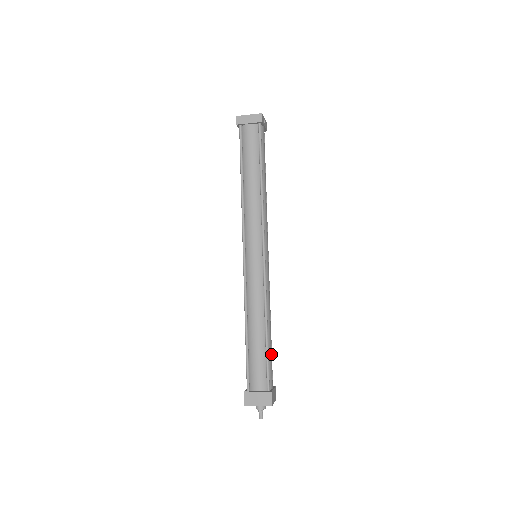
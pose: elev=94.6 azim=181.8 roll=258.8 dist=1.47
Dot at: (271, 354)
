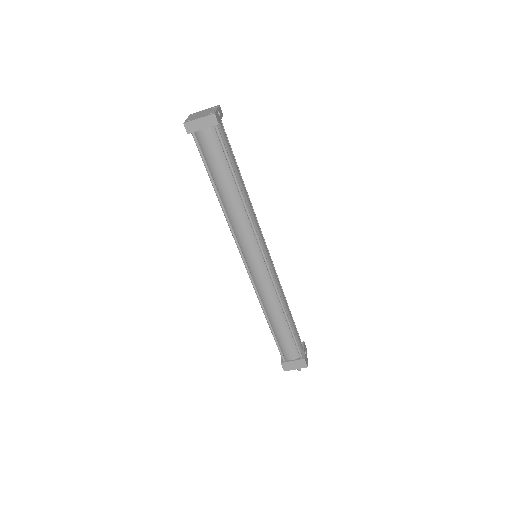
Dot at: (295, 328)
